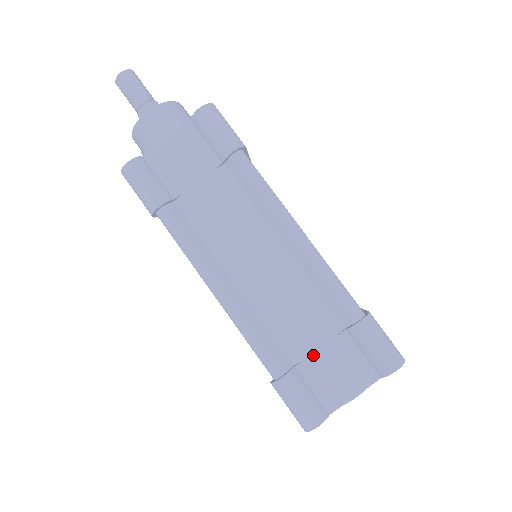
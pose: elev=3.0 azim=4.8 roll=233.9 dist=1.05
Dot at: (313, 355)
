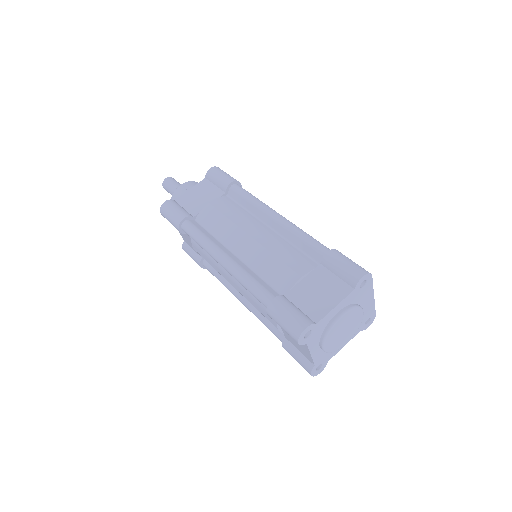
Dot at: (298, 285)
